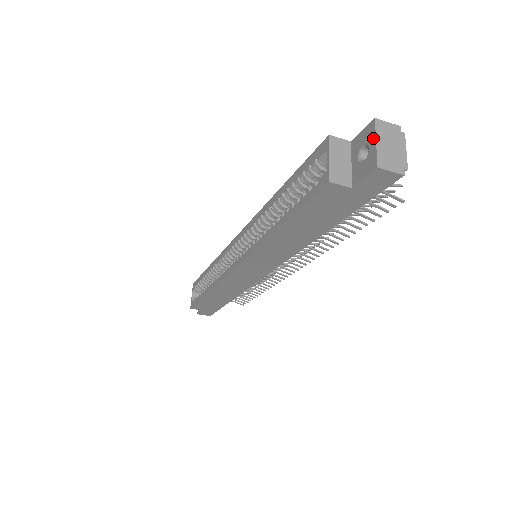
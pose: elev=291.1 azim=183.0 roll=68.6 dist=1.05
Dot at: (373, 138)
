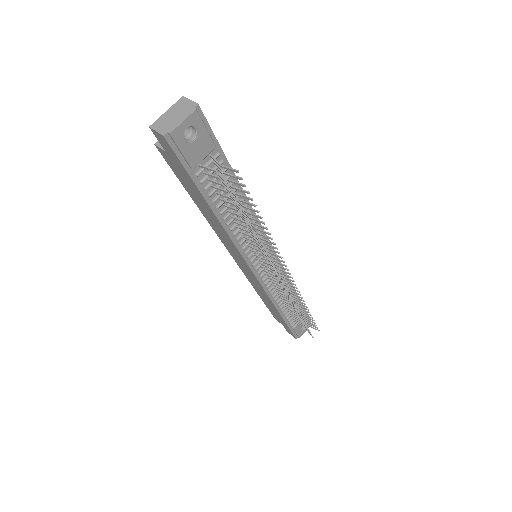
Dot at: (171, 110)
